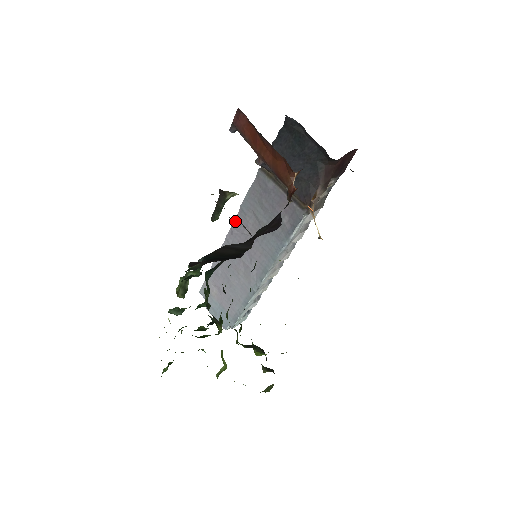
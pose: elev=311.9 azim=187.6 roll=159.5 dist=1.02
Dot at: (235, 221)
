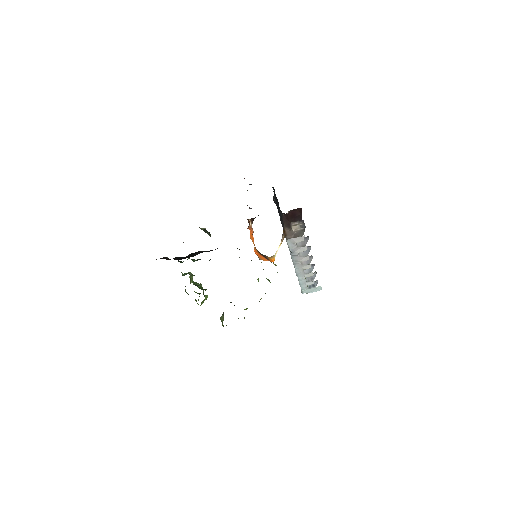
Dot at: occluded
